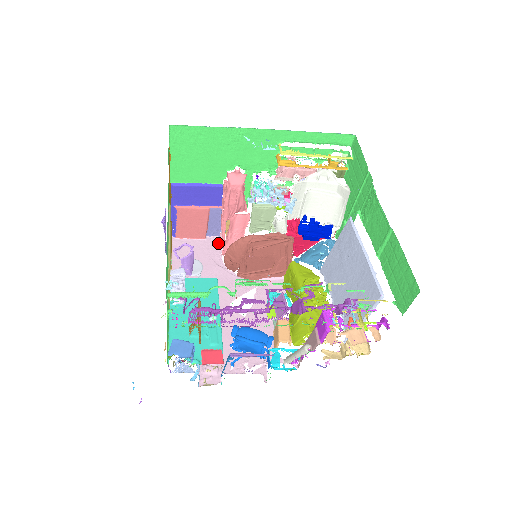
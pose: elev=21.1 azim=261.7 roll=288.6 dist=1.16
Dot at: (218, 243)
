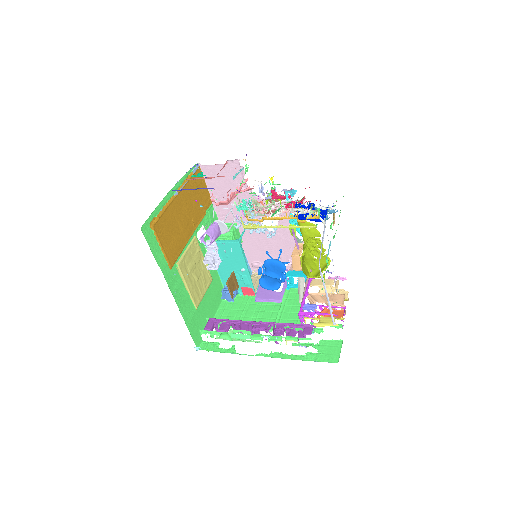
Dot at: (239, 167)
